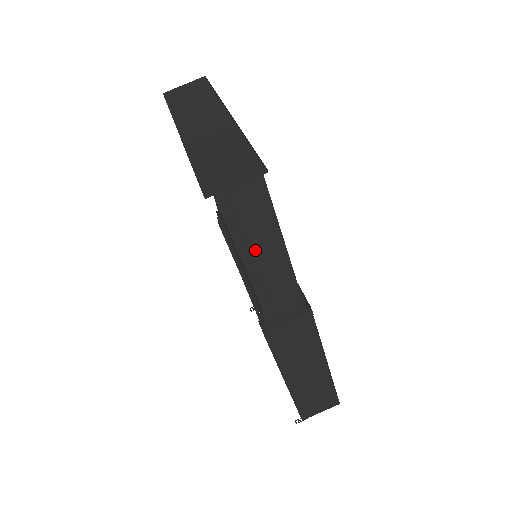
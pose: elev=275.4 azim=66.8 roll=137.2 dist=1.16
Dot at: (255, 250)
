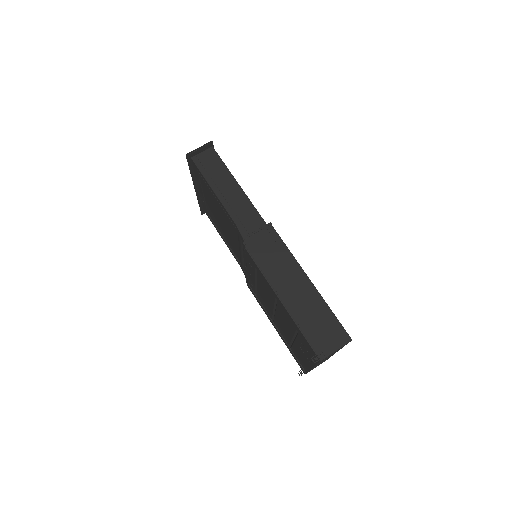
Dot at: (222, 188)
